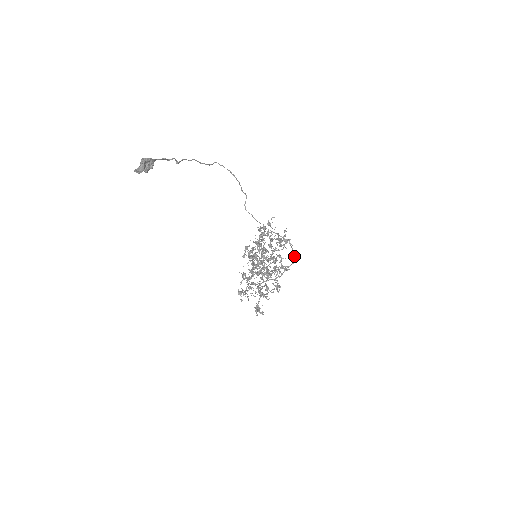
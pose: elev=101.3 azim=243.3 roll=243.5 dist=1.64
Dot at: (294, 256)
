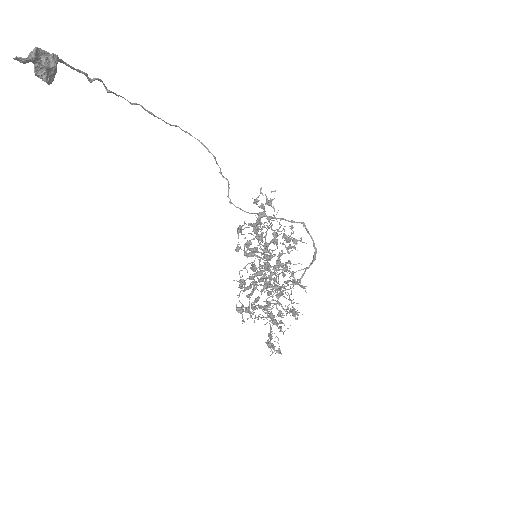
Dot at: (314, 247)
